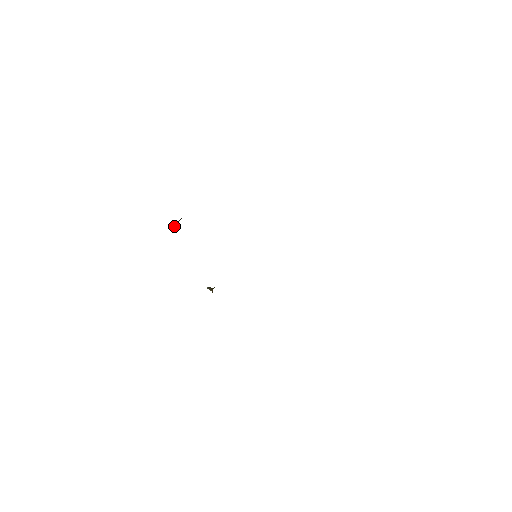
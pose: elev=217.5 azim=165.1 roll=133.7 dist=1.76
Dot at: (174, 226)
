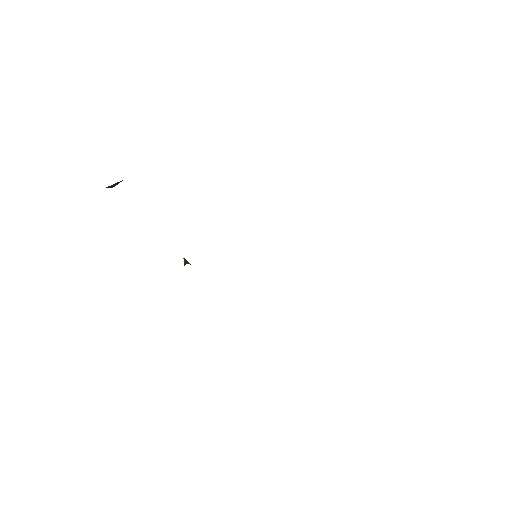
Dot at: (111, 186)
